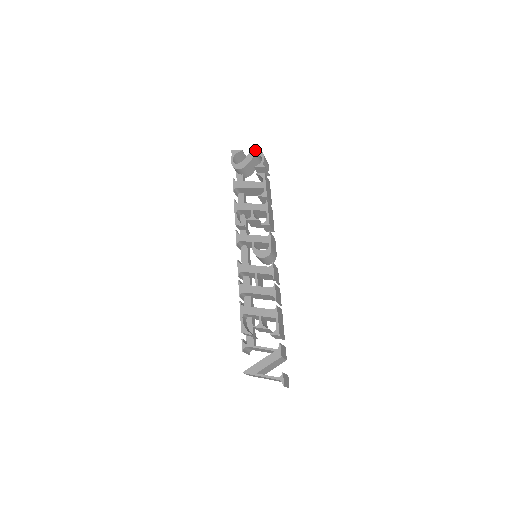
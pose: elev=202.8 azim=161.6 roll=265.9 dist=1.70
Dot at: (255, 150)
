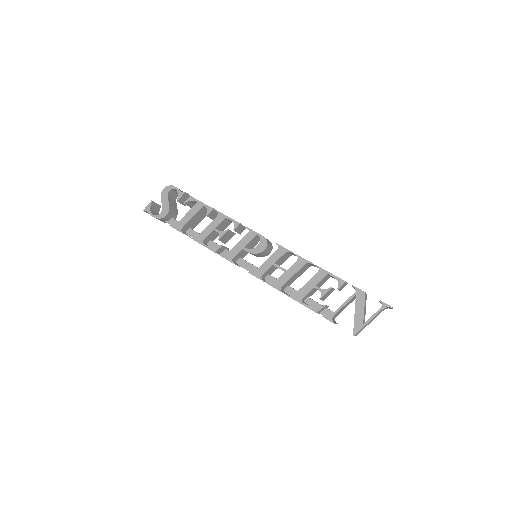
Dot at: (162, 190)
